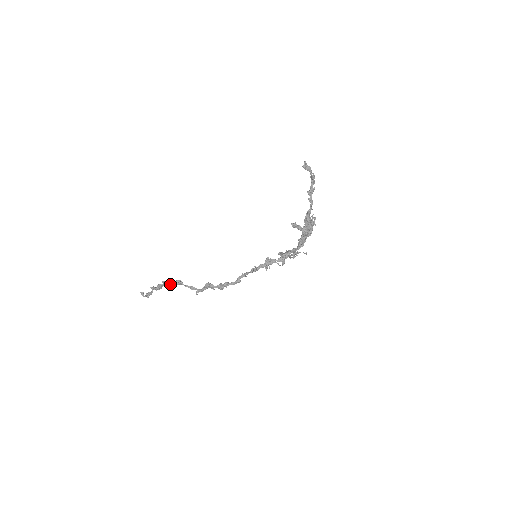
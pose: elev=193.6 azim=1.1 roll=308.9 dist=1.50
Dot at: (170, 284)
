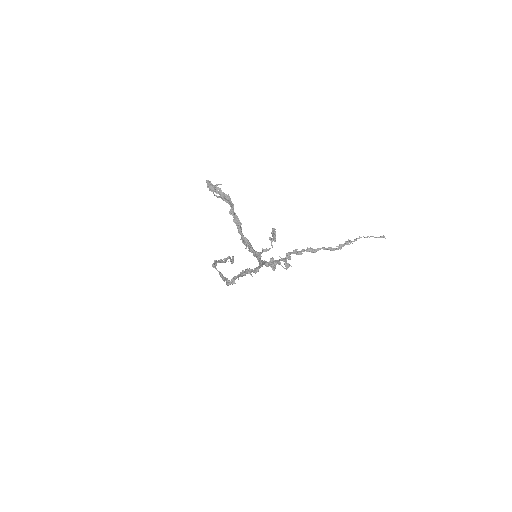
Dot at: occluded
